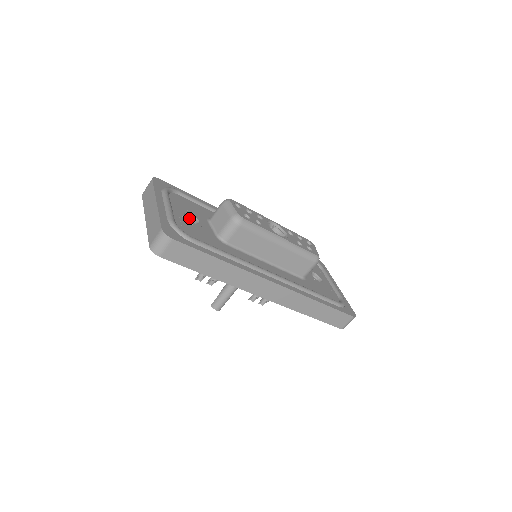
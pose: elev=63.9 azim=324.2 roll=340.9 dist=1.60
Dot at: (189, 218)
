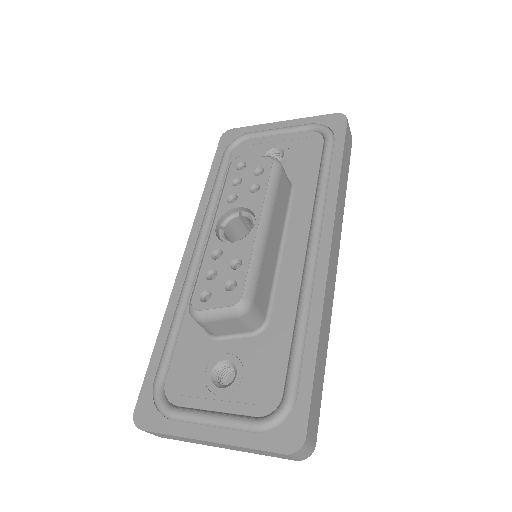
Dot at: (216, 373)
